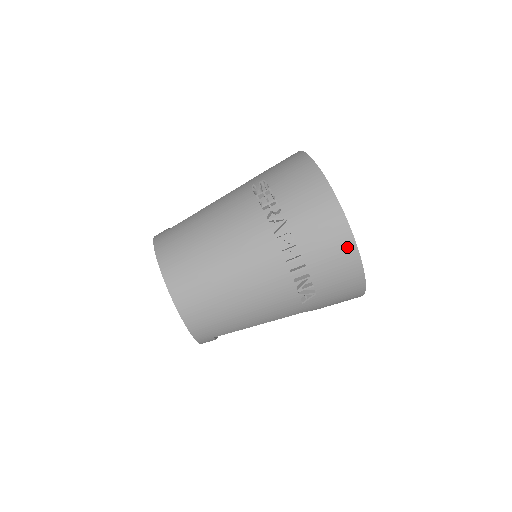
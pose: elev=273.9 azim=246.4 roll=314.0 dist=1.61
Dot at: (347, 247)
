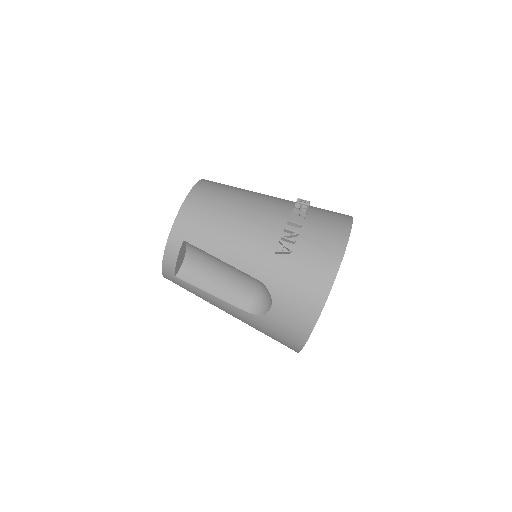
Dot at: (340, 238)
